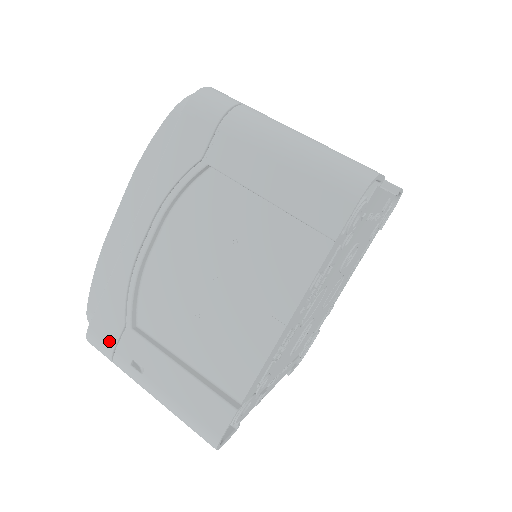
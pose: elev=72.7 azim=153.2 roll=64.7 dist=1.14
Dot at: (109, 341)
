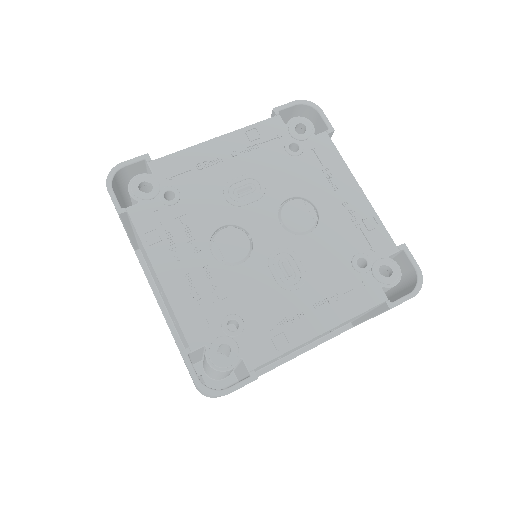
Dot at: occluded
